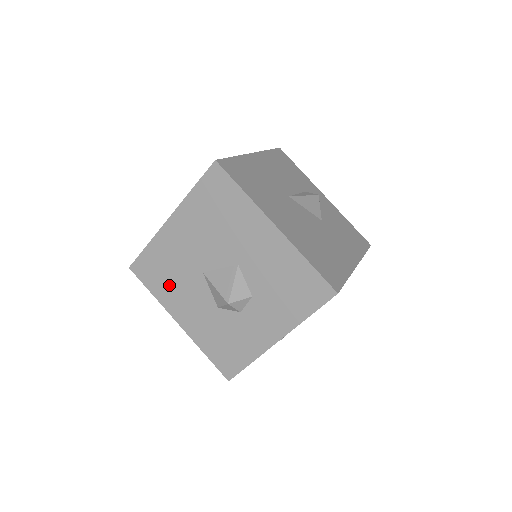
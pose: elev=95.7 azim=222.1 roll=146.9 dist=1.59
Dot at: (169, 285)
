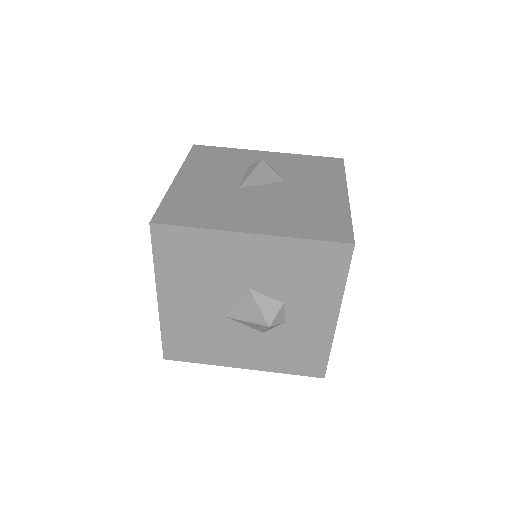
Dot at: (208, 347)
